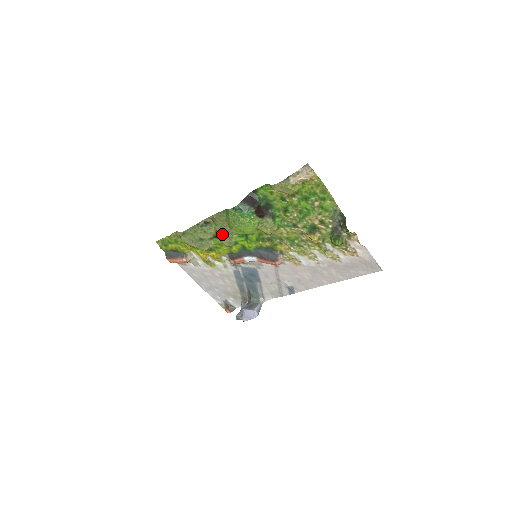
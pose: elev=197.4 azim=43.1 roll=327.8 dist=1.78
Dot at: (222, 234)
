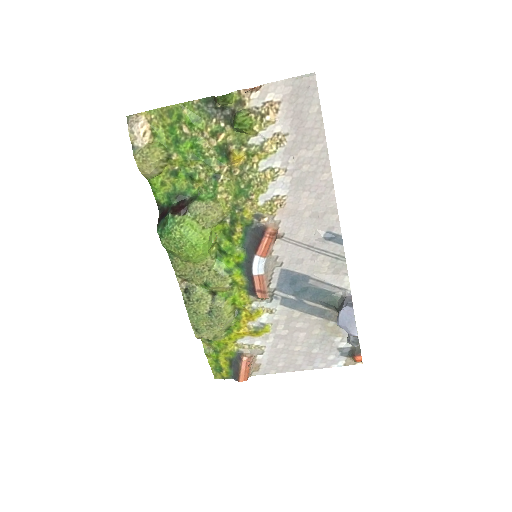
Dot at: (207, 280)
